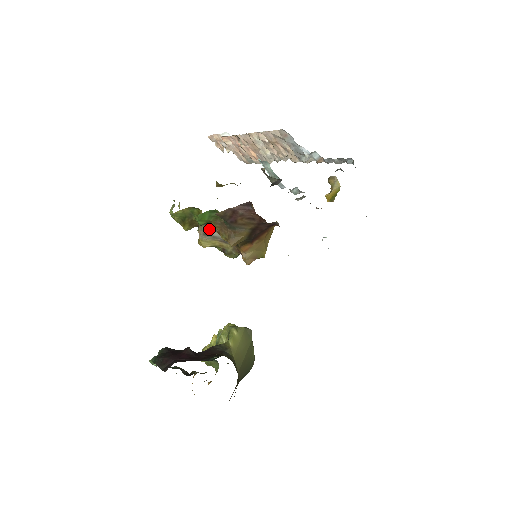
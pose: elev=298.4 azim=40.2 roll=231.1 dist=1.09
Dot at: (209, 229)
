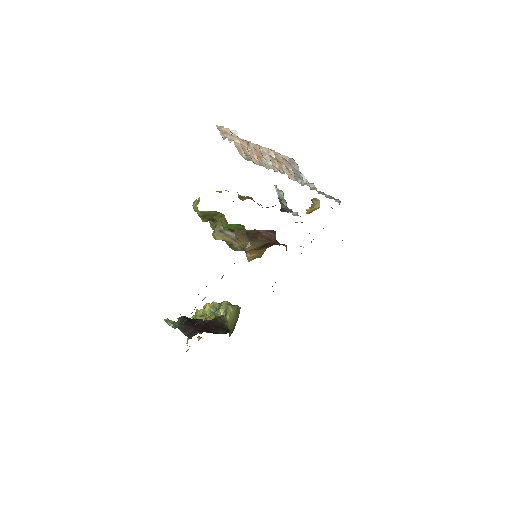
Dot at: occluded
